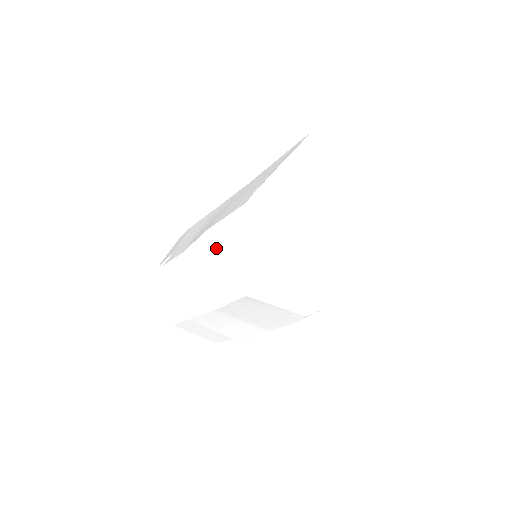
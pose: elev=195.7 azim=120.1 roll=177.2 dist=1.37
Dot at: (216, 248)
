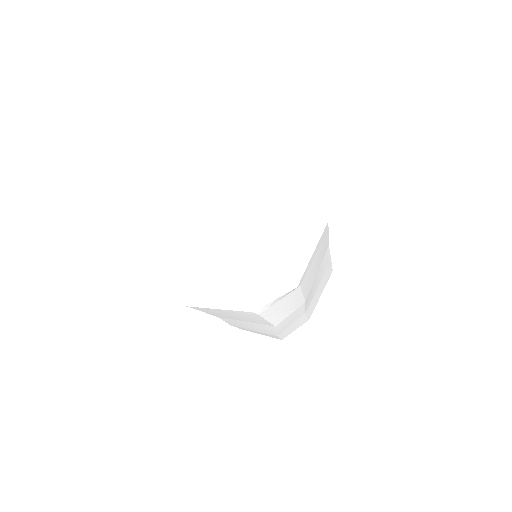
Dot at: occluded
